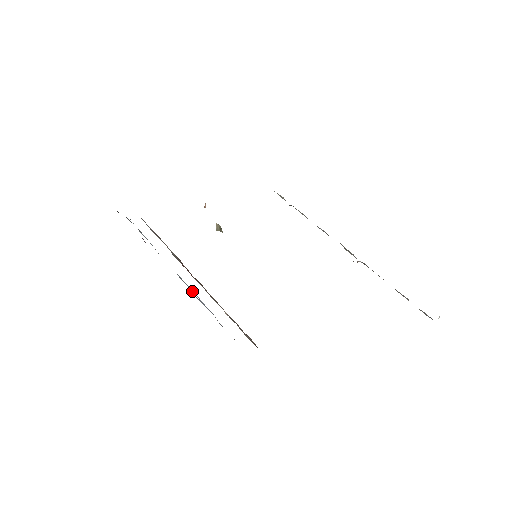
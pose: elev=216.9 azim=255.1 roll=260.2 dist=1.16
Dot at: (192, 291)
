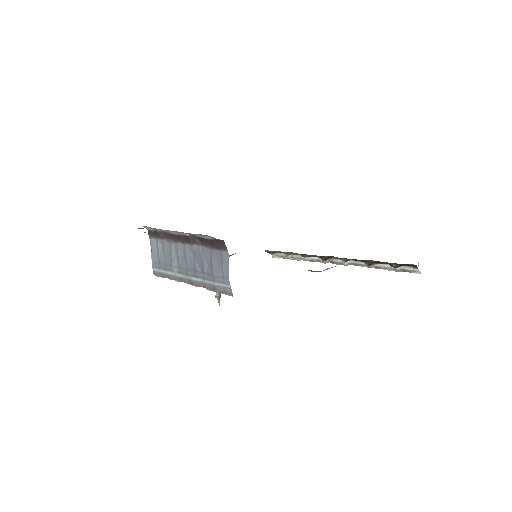
Dot at: (189, 276)
